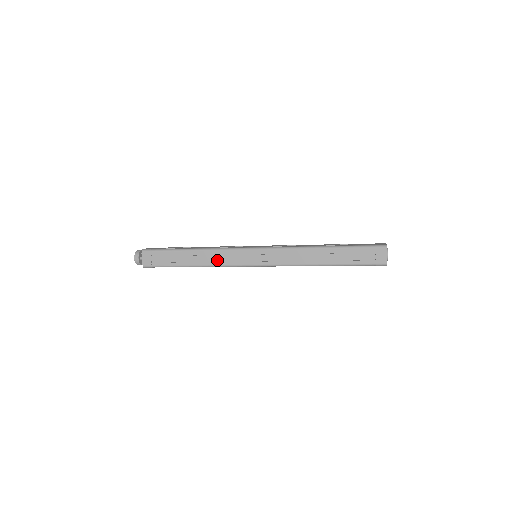
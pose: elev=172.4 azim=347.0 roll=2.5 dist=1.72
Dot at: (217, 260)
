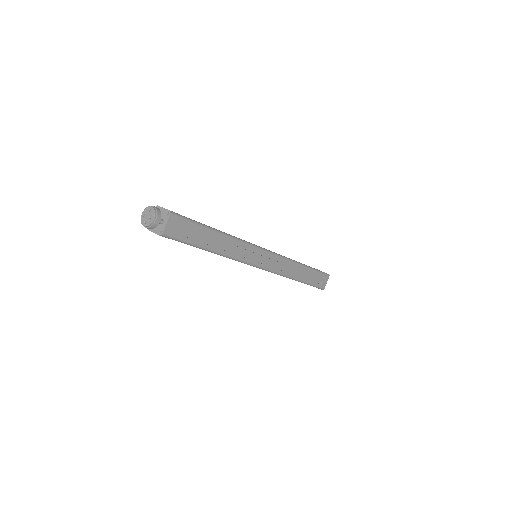
Dot at: (235, 252)
